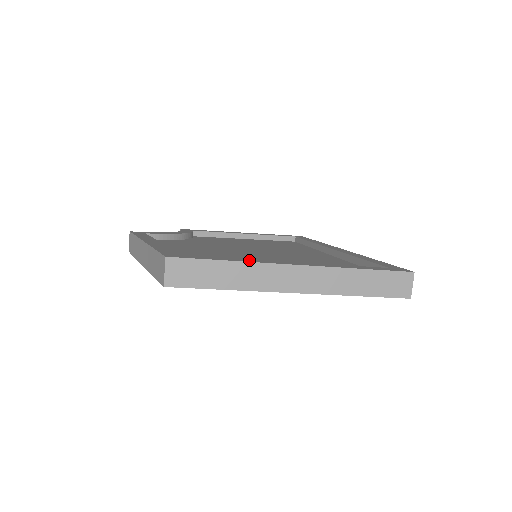
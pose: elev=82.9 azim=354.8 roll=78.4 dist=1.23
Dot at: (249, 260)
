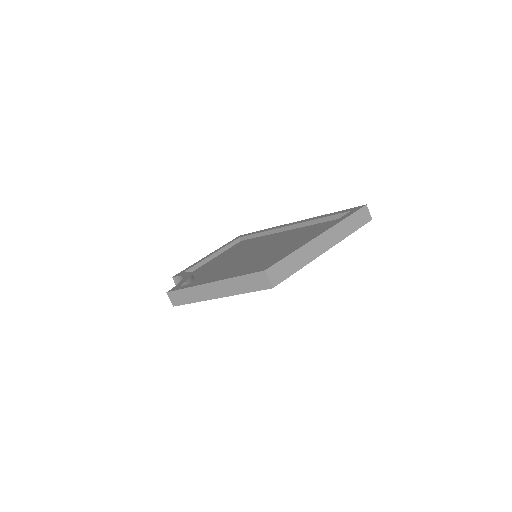
Dot at: (297, 247)
